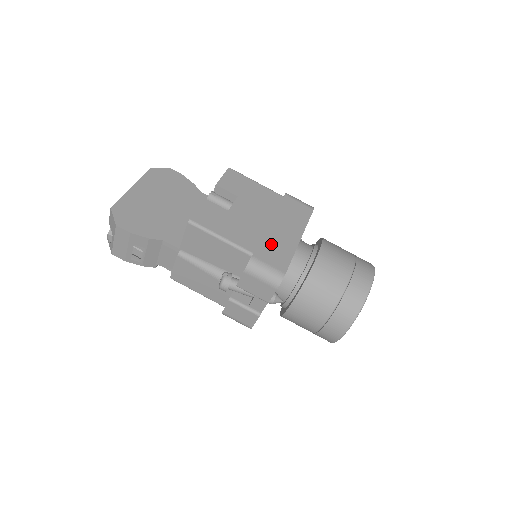
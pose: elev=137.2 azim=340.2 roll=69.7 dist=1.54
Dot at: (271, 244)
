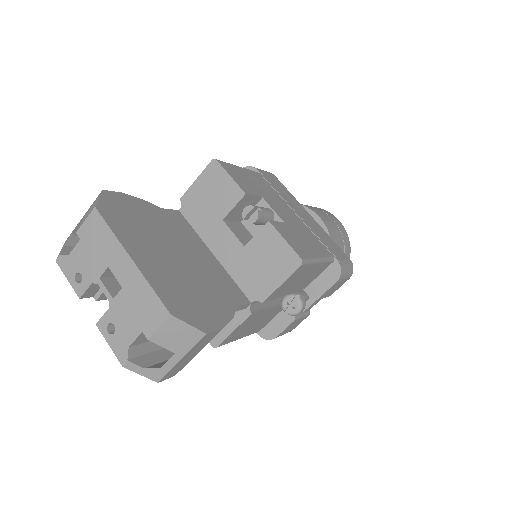
Dot at: (321, 237)
